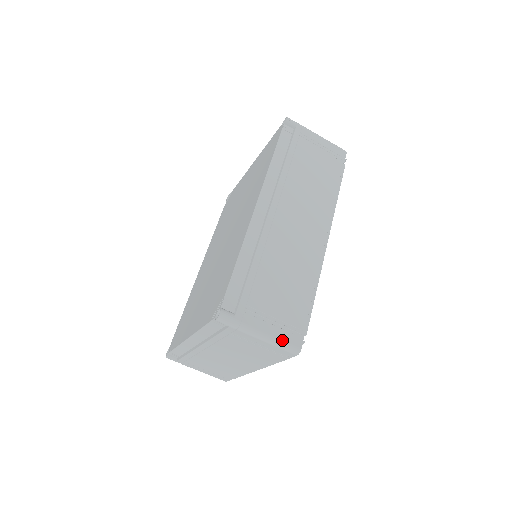
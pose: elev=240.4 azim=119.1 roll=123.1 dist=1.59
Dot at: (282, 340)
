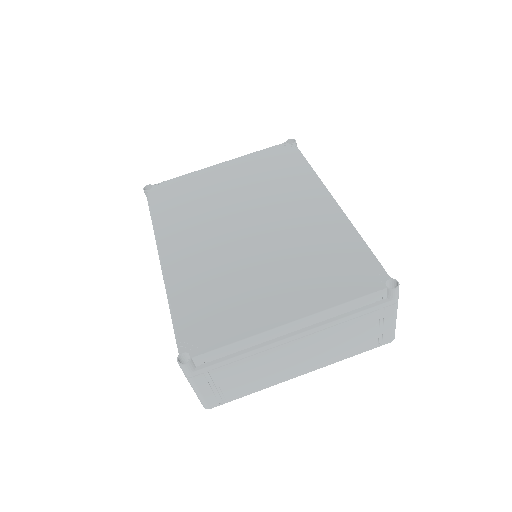
Dot at: occluded
